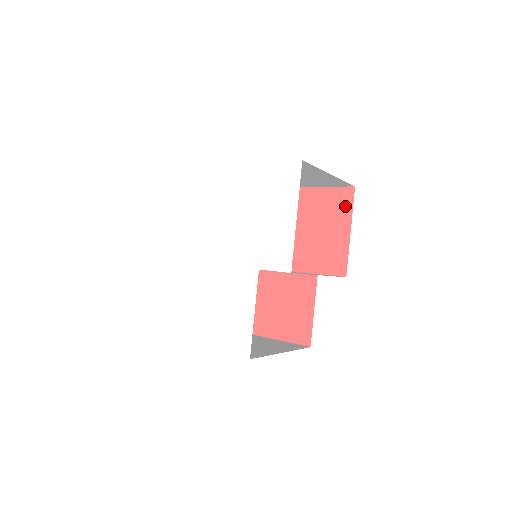
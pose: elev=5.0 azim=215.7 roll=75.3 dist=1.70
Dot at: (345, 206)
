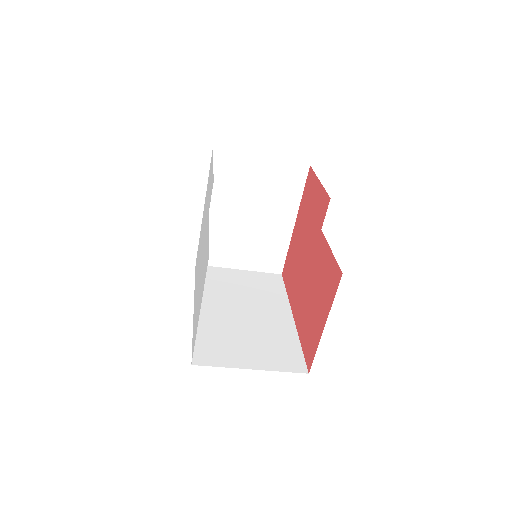
Dot at: (312, 179)
